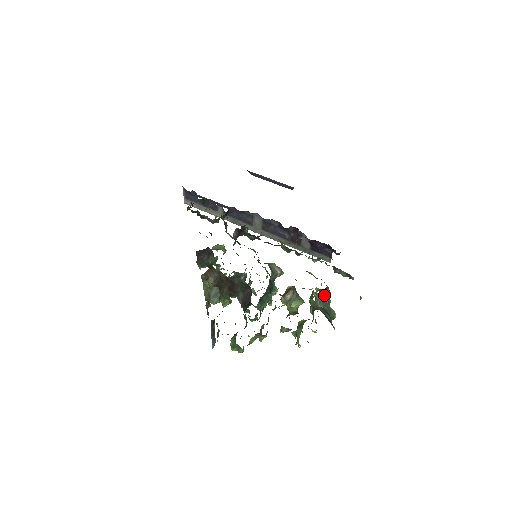
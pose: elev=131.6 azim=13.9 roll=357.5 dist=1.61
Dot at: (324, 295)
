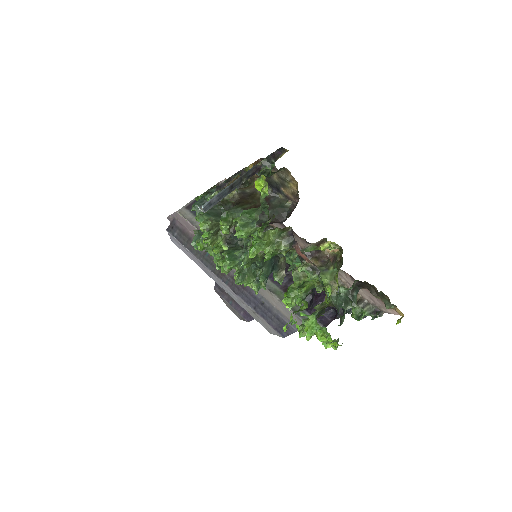
Dot at: (346, 303)
